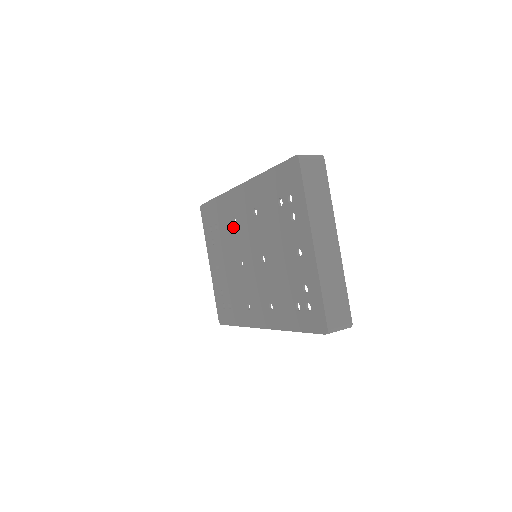
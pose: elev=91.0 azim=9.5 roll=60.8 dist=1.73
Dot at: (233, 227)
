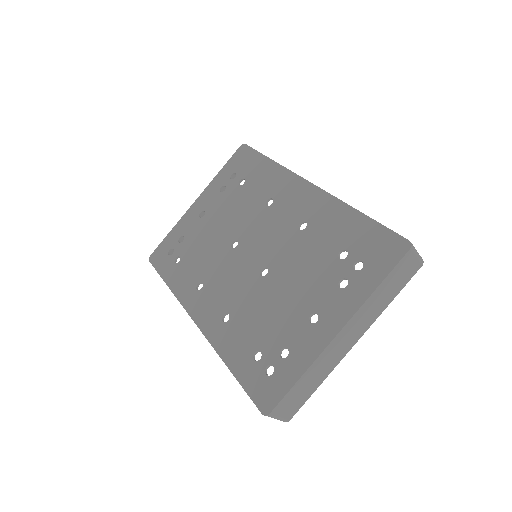
Dot at: (261, 206)
